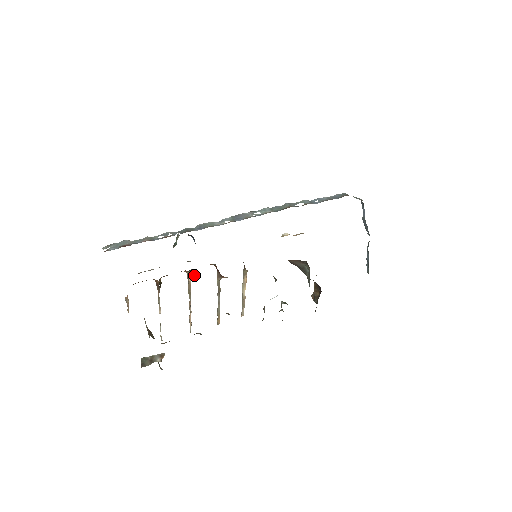
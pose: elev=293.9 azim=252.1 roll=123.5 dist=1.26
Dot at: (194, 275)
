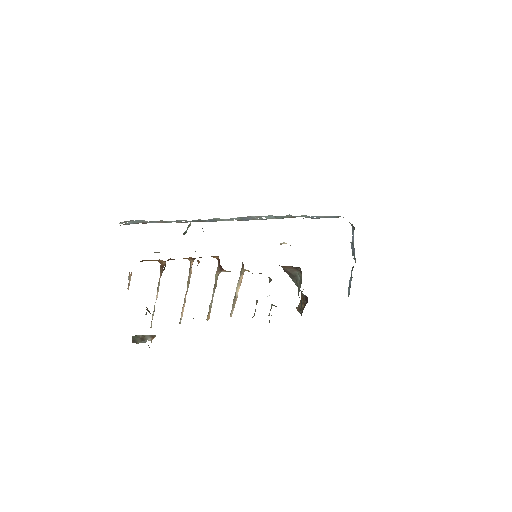
Dot at: (199, 261)
